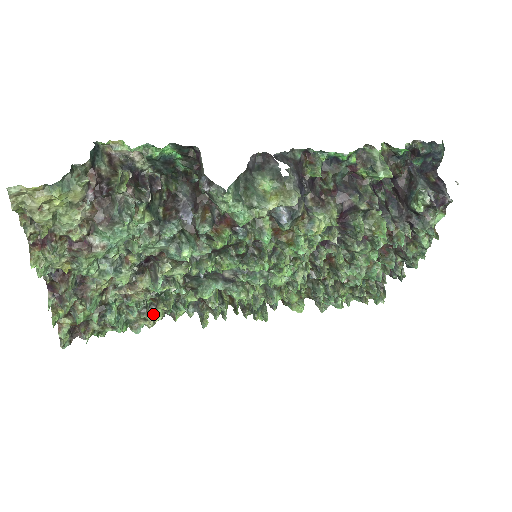
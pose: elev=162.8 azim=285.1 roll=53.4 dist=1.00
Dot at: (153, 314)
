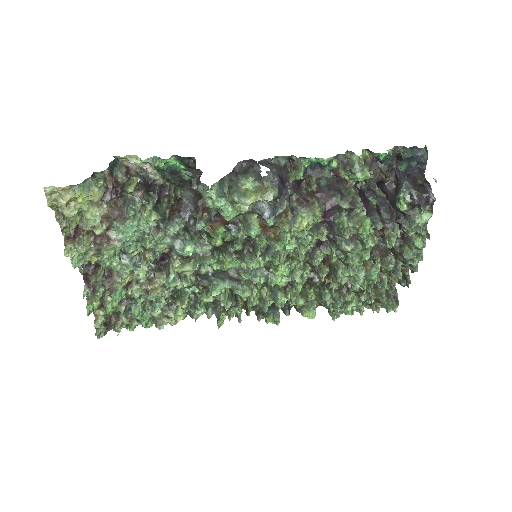
Dot at: (174, 312)
